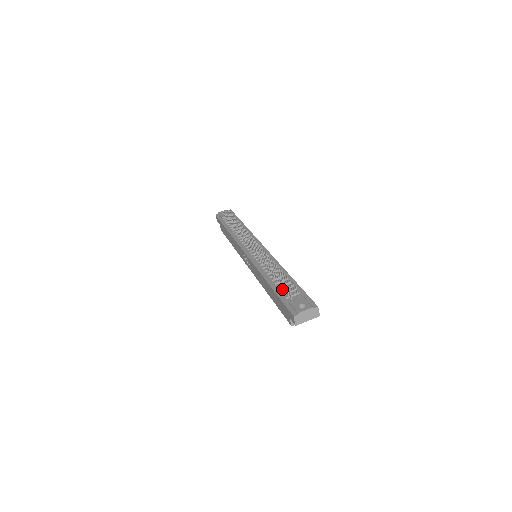
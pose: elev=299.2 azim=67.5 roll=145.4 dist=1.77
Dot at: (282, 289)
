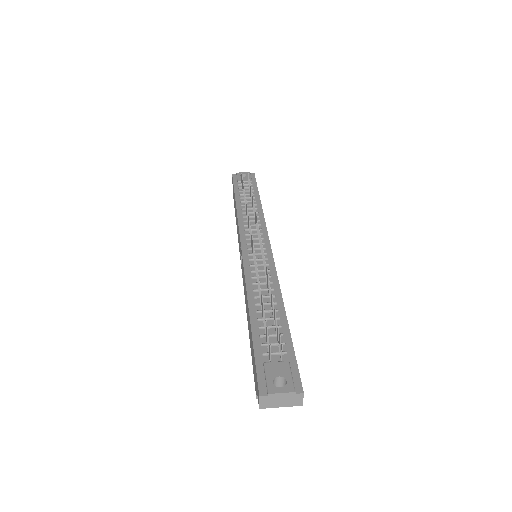
Dot at: (264, 334)
